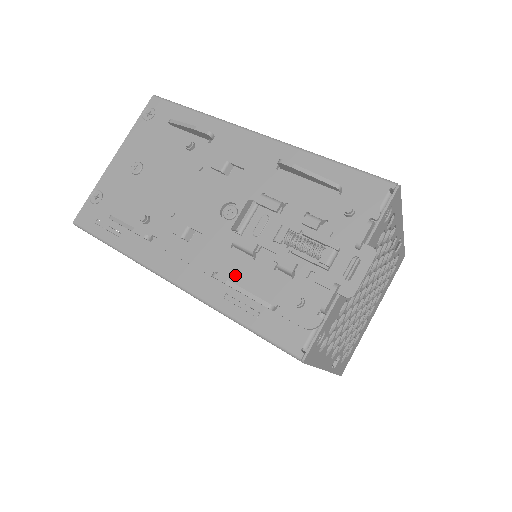
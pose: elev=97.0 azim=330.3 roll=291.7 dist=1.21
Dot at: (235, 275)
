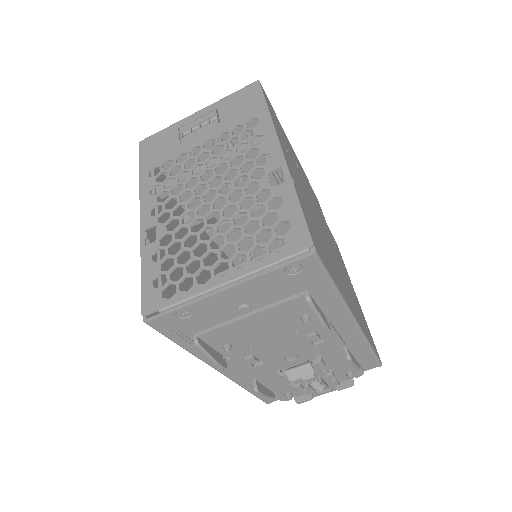
Dot at: (266, 382)
